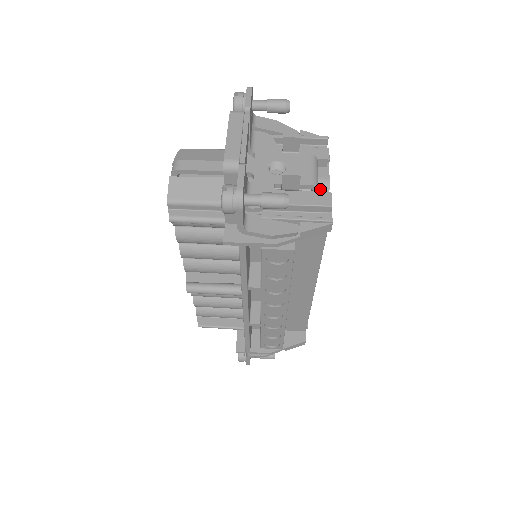
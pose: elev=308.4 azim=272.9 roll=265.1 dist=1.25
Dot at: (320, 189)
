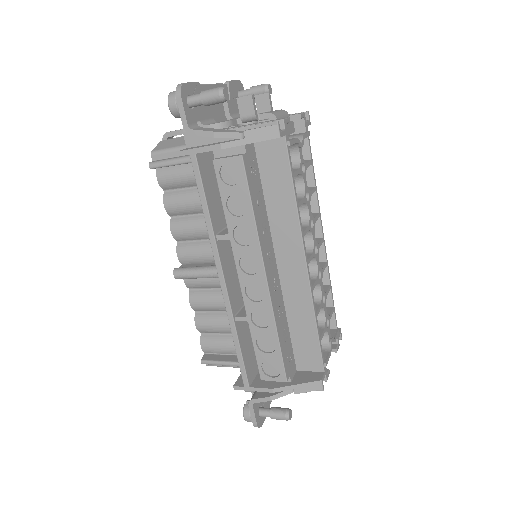
Dot at: occluded
